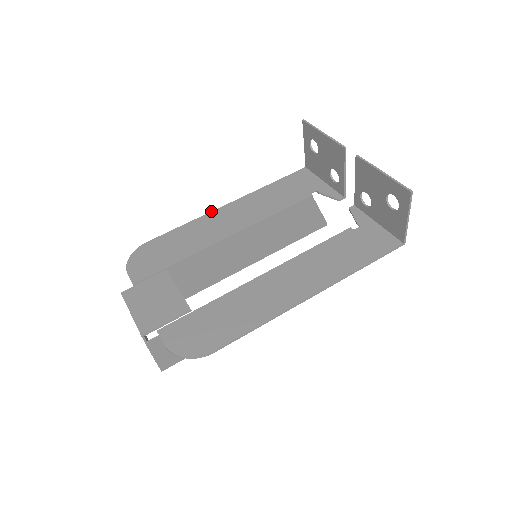
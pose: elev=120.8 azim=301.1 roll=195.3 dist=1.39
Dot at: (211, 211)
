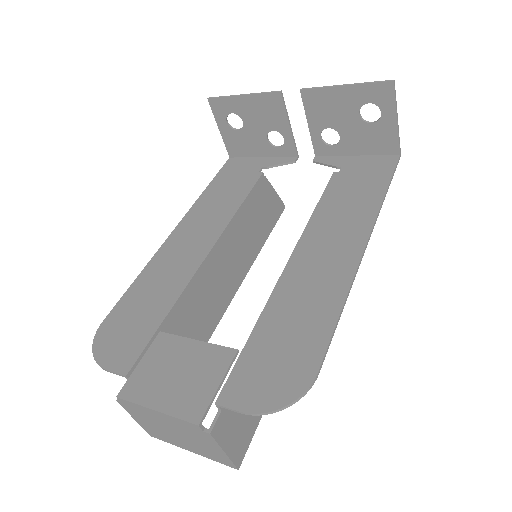
Dot at: occluded
